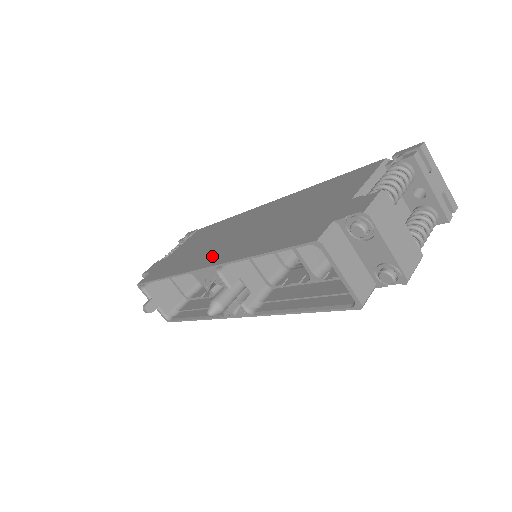
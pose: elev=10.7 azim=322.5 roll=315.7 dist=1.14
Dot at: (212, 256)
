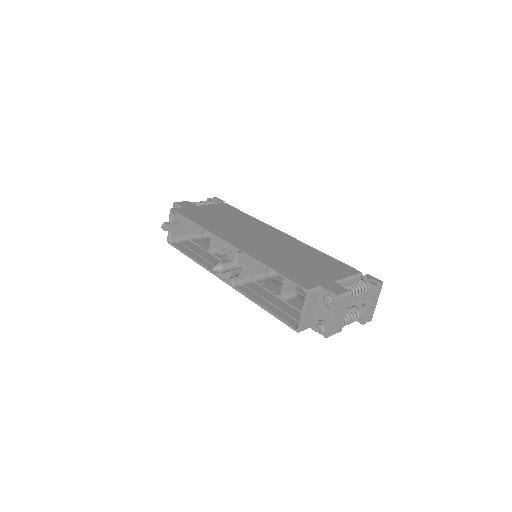
Dot at: (238, 240)
